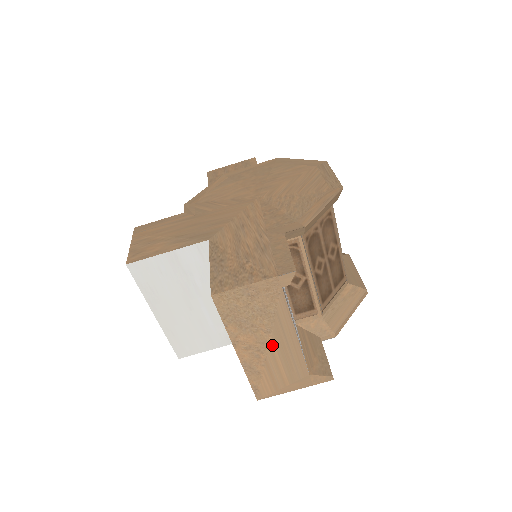
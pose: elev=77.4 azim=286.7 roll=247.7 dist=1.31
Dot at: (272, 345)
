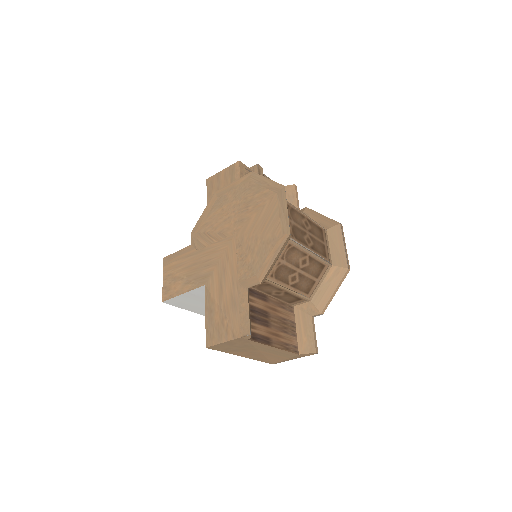
Dot at: (262, 352)
